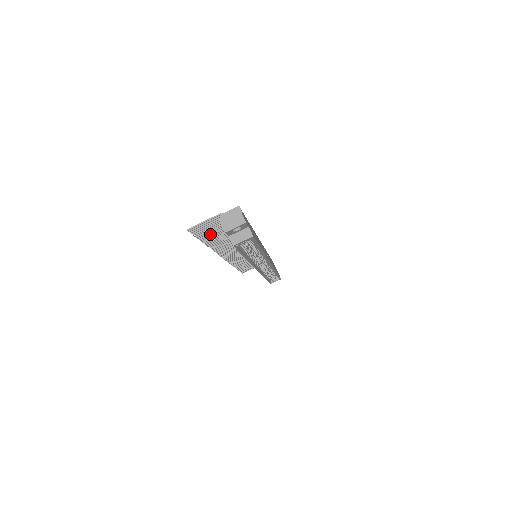
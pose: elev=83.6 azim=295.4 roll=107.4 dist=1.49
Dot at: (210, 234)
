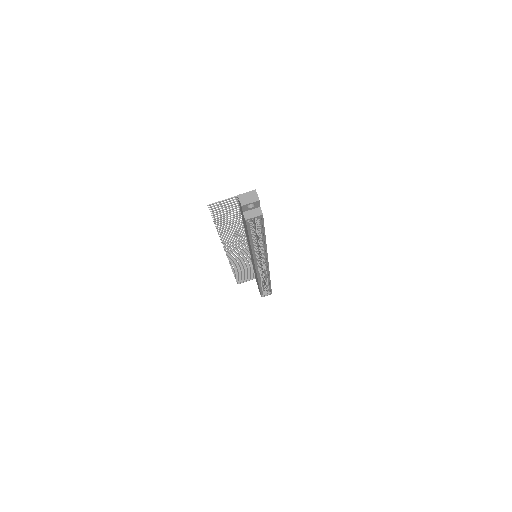
Dot at: (224, 218)
